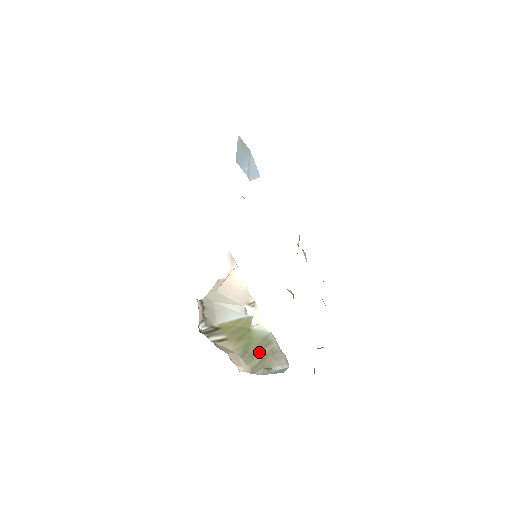
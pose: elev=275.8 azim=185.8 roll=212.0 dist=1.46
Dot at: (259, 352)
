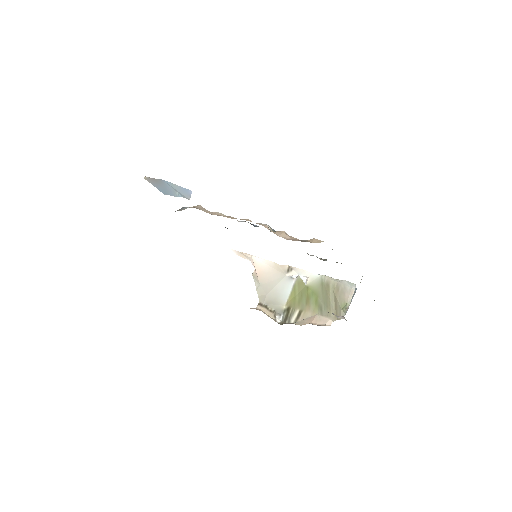
Dot at: (328, 299)
